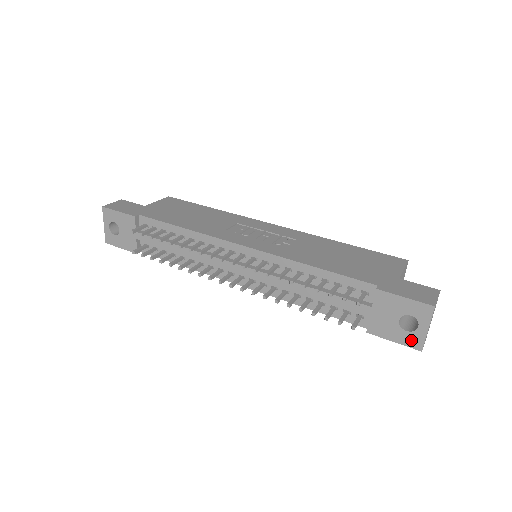
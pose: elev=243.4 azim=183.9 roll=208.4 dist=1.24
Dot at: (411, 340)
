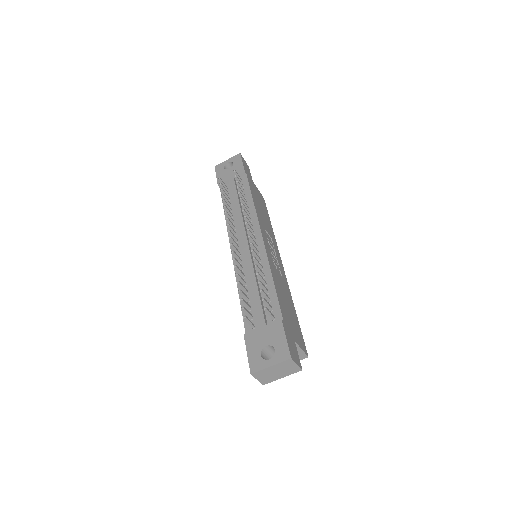
Dot at: (256, 362)
